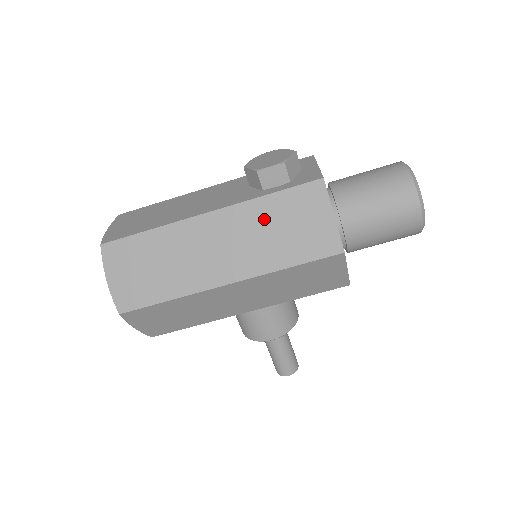
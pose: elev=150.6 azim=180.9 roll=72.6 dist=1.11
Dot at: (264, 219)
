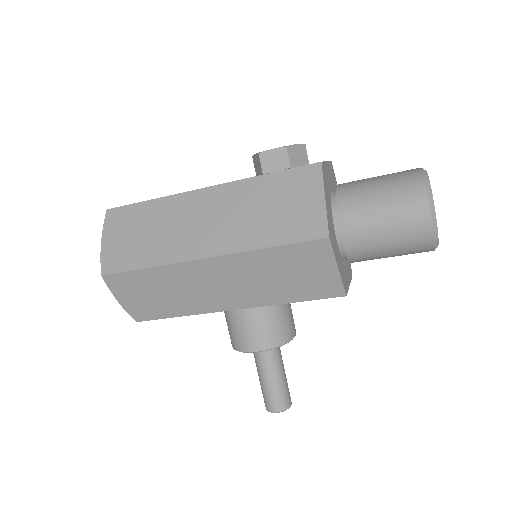
Dot at: (255, 197)
